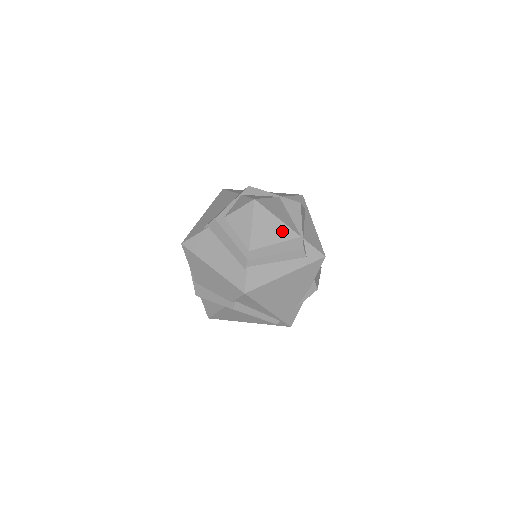
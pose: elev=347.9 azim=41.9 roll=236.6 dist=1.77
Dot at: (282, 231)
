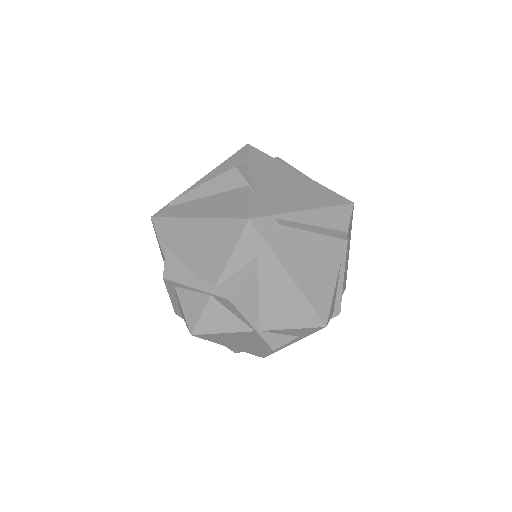
Dot at: occluded
